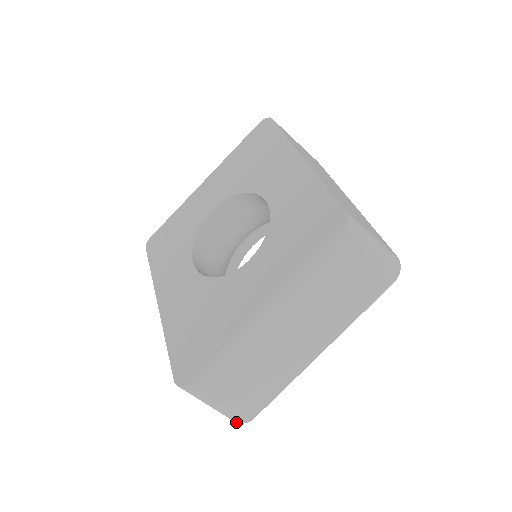
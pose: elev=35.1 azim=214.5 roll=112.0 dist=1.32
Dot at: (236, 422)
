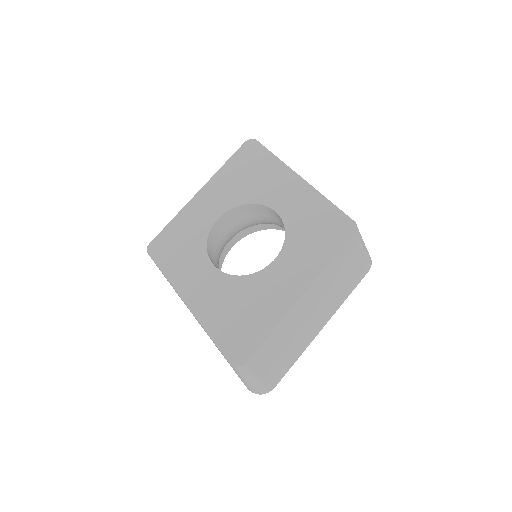
Dot at: occluded
